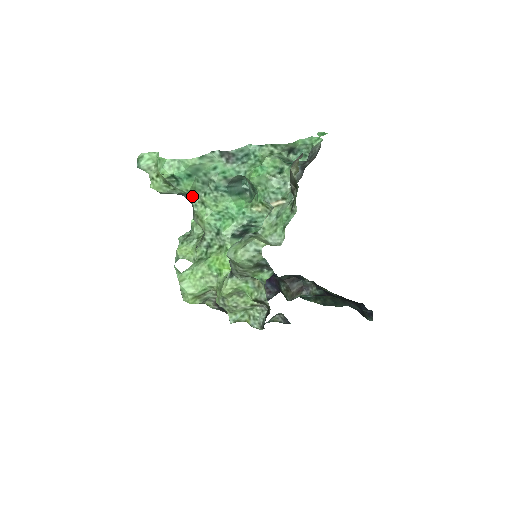
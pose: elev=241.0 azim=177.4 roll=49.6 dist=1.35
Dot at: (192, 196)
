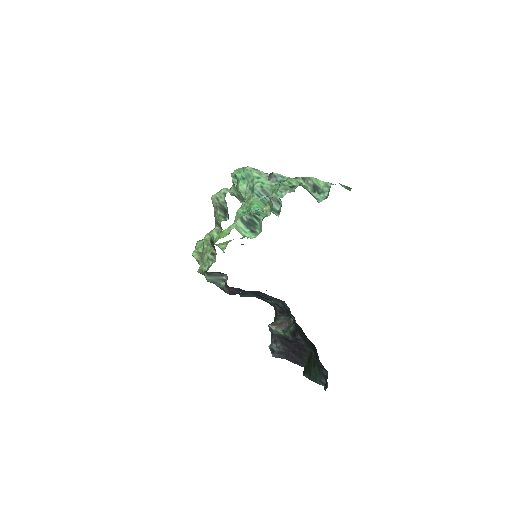
Dot at: (243, 200)
